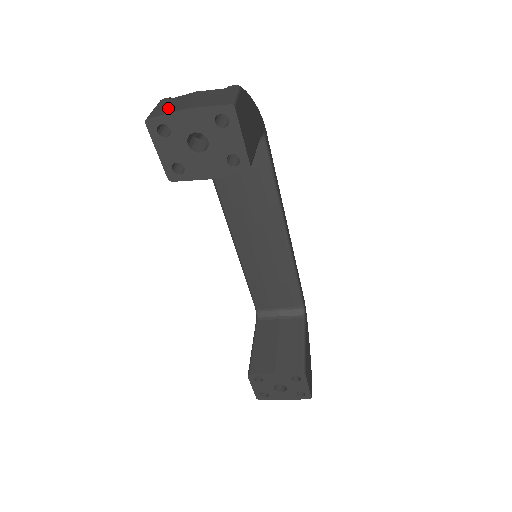
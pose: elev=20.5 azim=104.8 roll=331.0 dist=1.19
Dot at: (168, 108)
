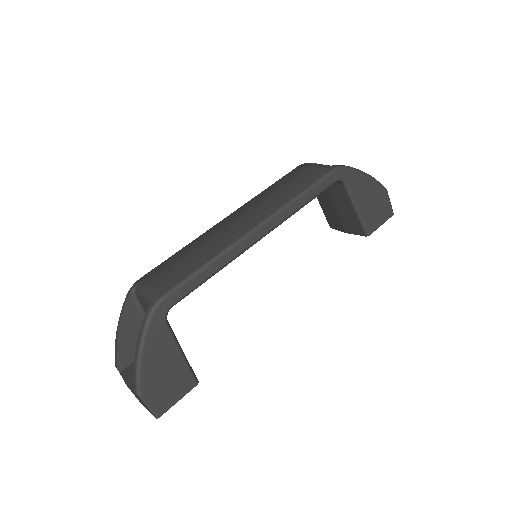
Dot at: occluded
